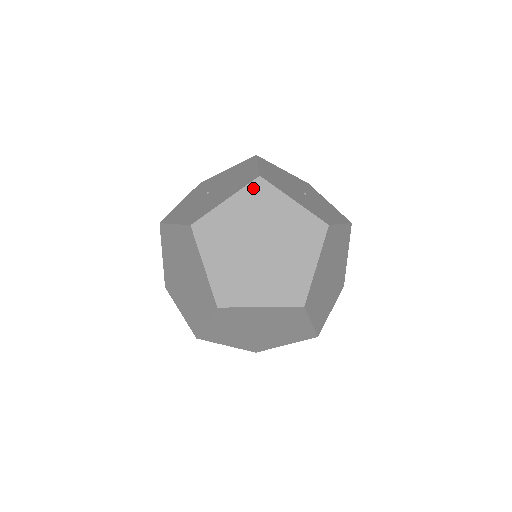
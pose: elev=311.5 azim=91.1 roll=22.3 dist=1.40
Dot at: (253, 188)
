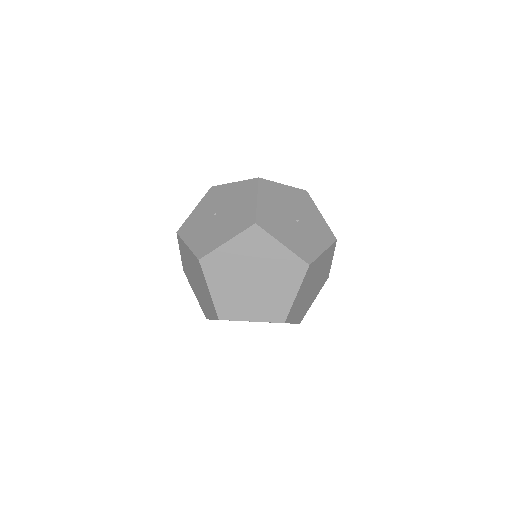
Dot at: (249, 233)
